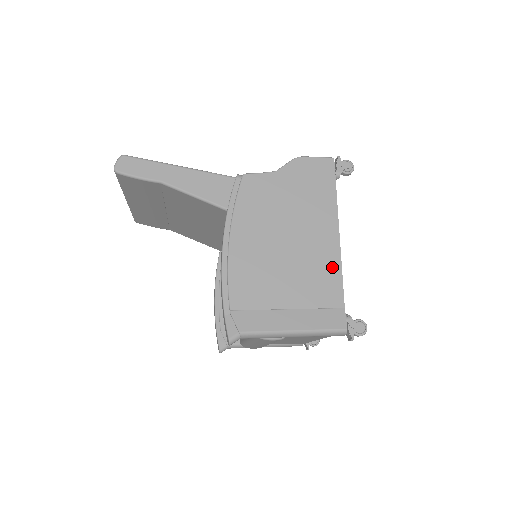
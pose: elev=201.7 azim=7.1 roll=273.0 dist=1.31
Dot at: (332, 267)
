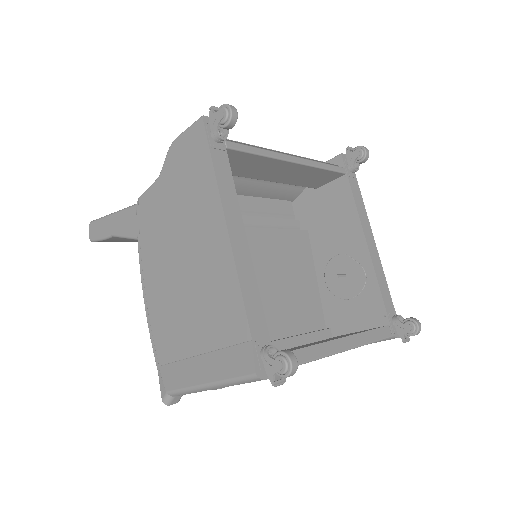
Dot at: (228, 282)
